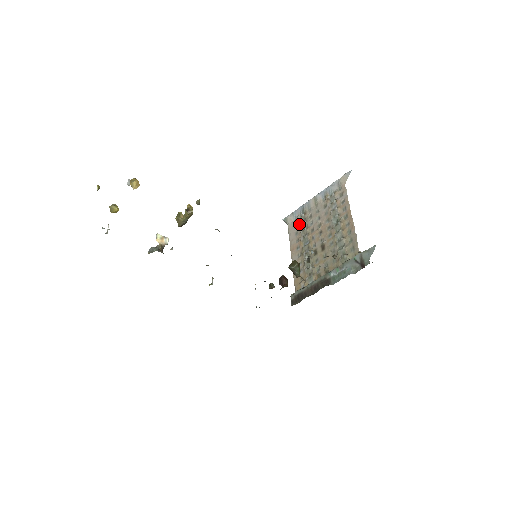
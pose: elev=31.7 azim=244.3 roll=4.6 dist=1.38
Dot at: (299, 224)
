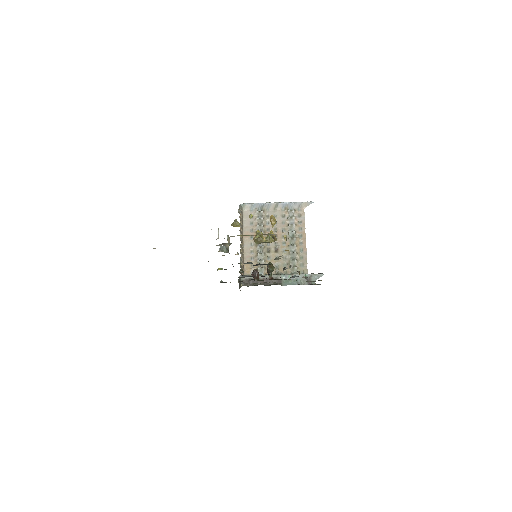
Dot at: (257, 218)
